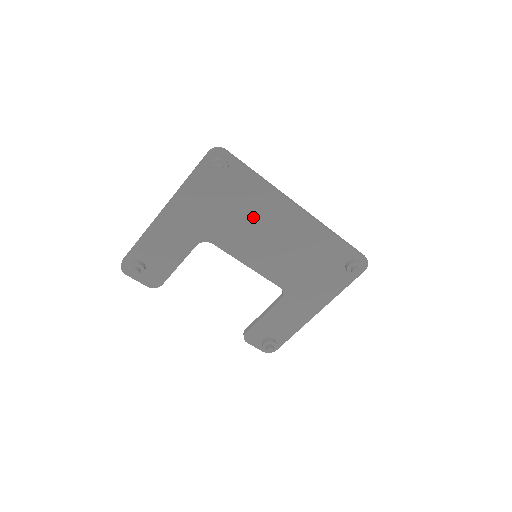
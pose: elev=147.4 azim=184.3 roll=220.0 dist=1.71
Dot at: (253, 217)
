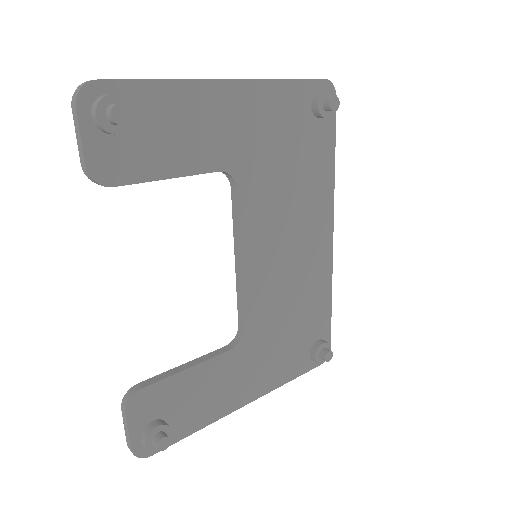
Dot at: (297, 198)
